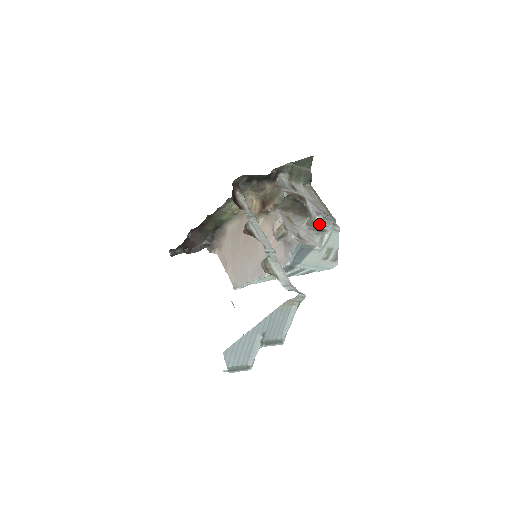
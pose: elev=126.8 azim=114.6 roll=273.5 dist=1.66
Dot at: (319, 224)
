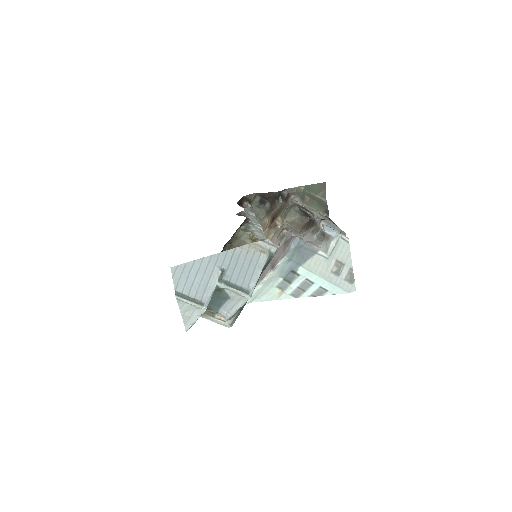
Dot at: (322, 228)
